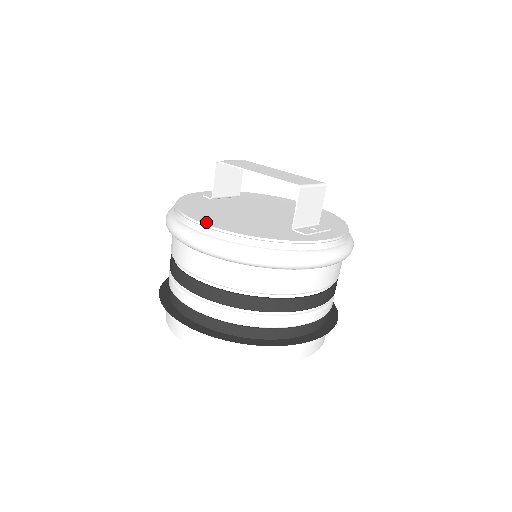
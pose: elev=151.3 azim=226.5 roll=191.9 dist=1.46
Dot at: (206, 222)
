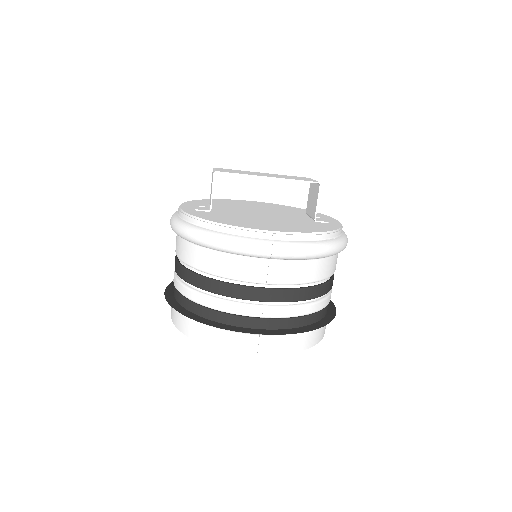
Dot at: (279, 230)
